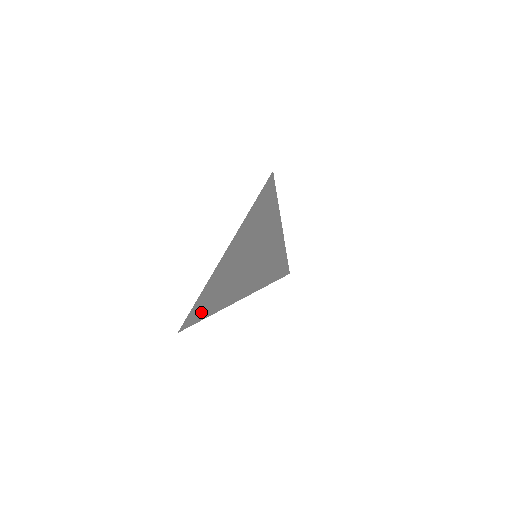
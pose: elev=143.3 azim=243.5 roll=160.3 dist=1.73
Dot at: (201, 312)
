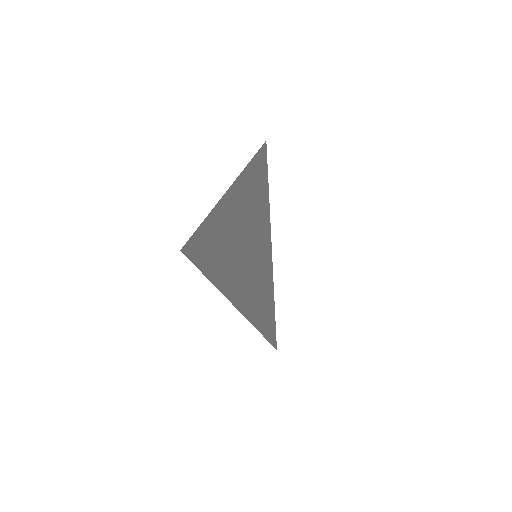
Dot at: (208, 259)
